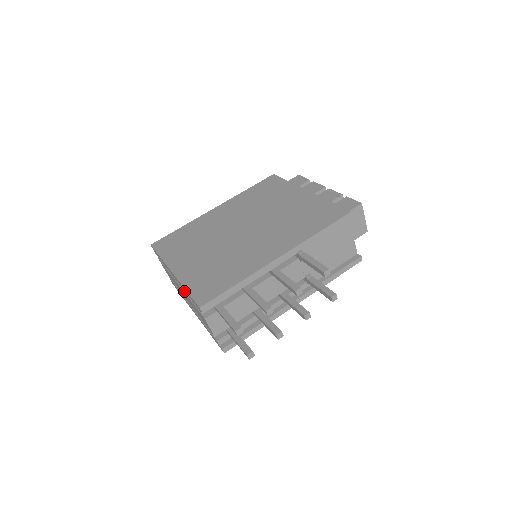
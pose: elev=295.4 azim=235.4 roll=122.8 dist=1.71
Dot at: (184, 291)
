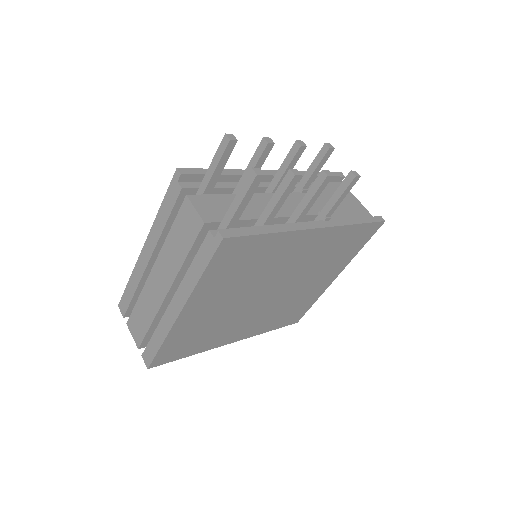
Dot at: (160, 252)
